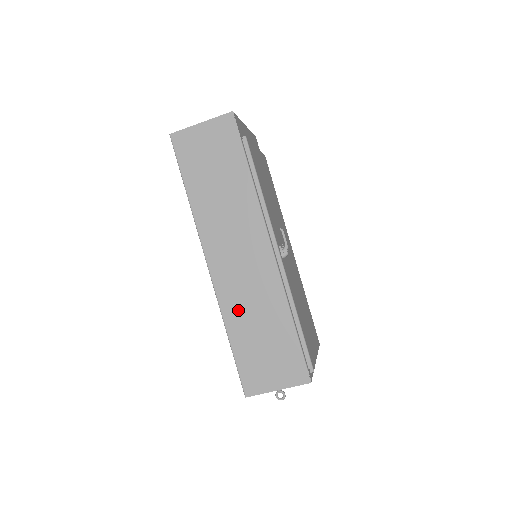
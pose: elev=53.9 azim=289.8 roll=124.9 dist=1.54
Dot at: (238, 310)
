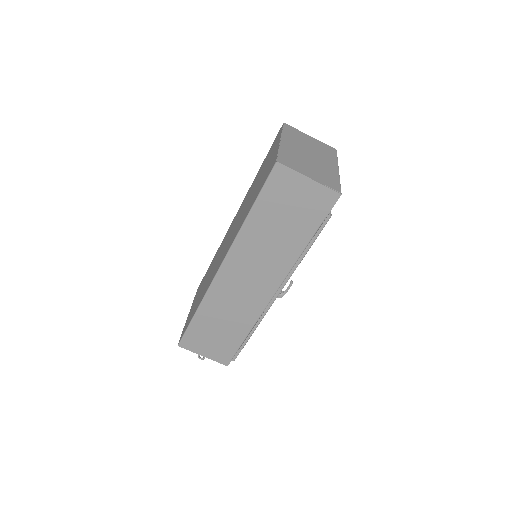
Dot at: (217, 306)
